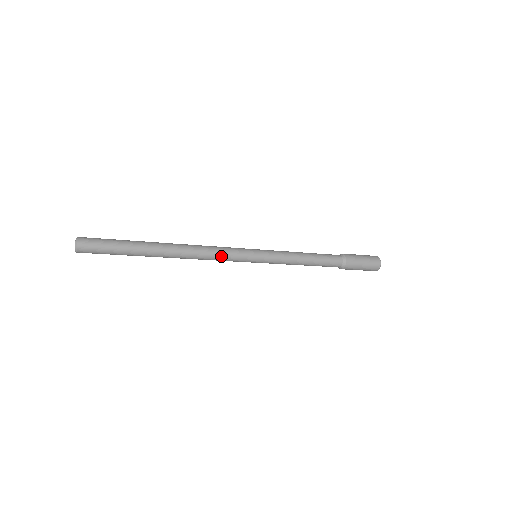
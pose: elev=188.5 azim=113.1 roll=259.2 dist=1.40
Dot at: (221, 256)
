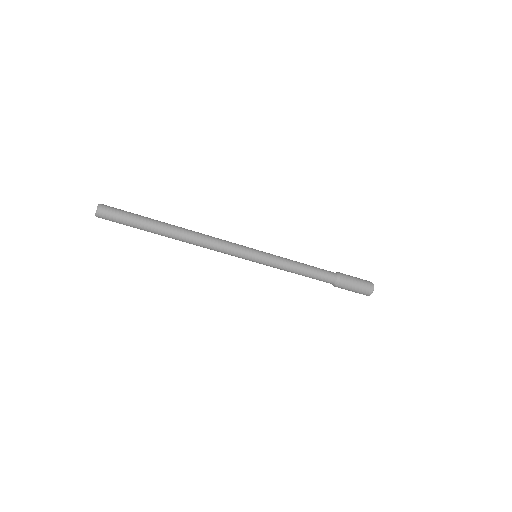
Dot at: (223, 249)
